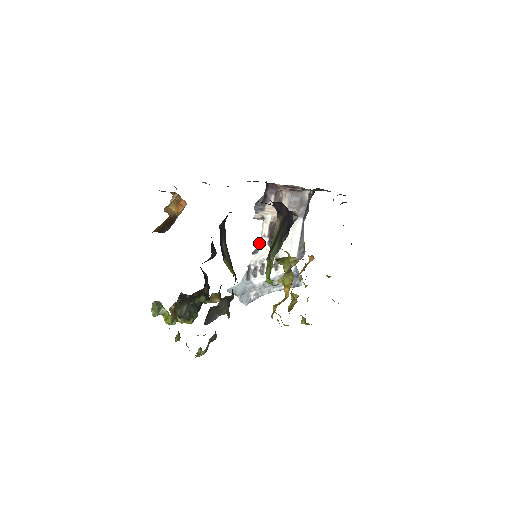
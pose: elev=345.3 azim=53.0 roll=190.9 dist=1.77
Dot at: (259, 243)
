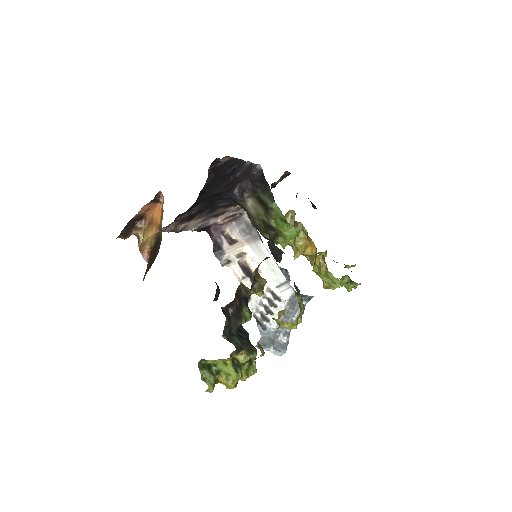
Dot at: occluded
